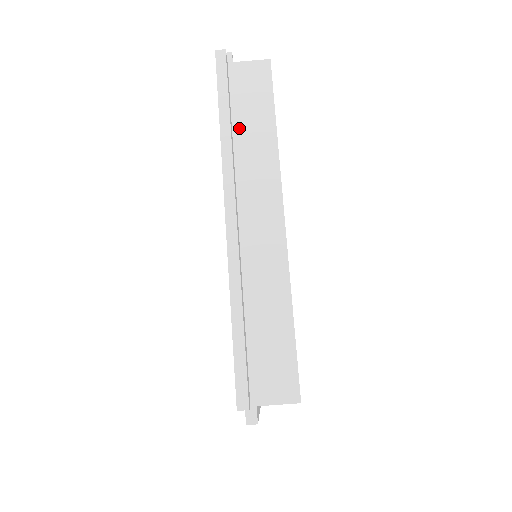
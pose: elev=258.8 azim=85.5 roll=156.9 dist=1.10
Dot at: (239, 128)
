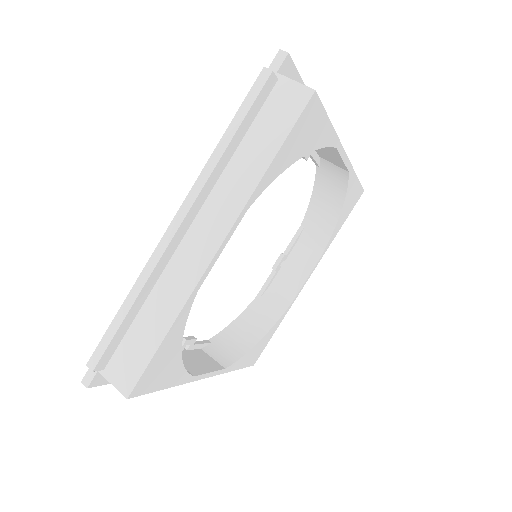
Dot at: occluded
